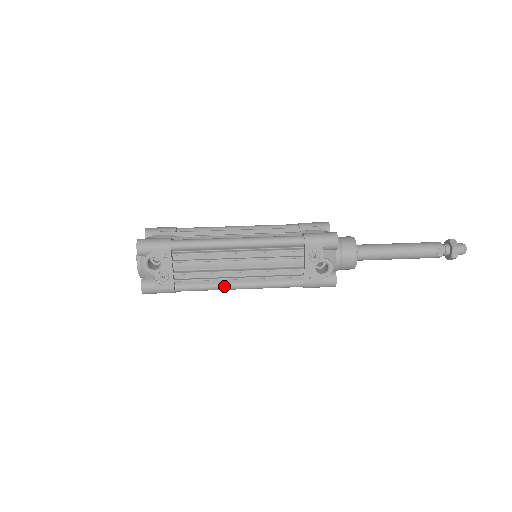
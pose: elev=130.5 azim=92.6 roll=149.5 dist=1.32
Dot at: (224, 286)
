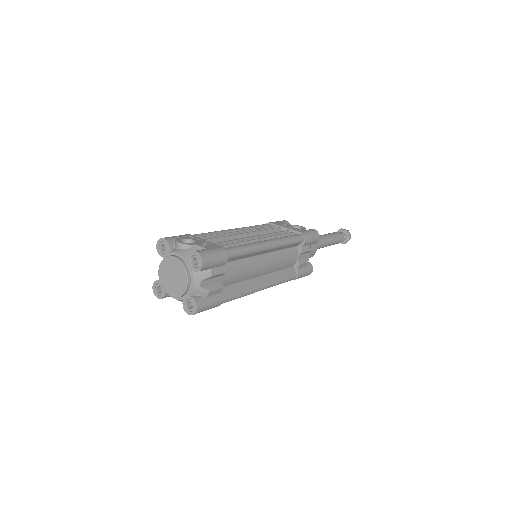
Dot at: (257, 242)
